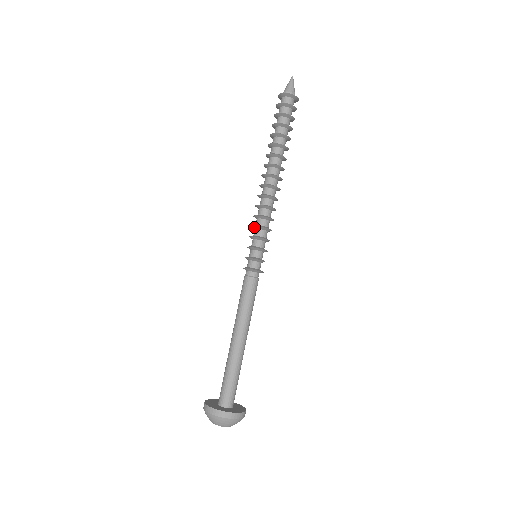
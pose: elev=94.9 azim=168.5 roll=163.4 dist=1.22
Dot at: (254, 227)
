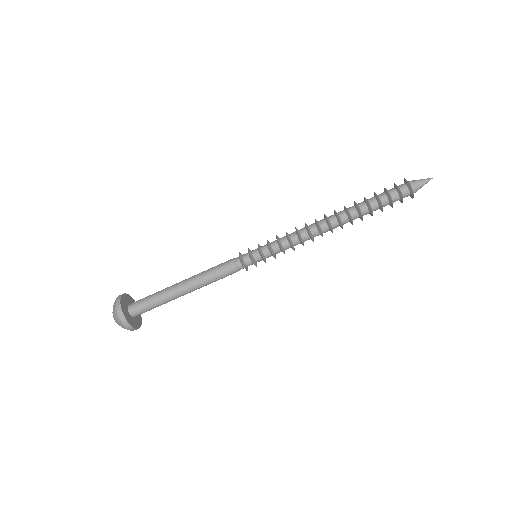
Dot at: (279, 244)
